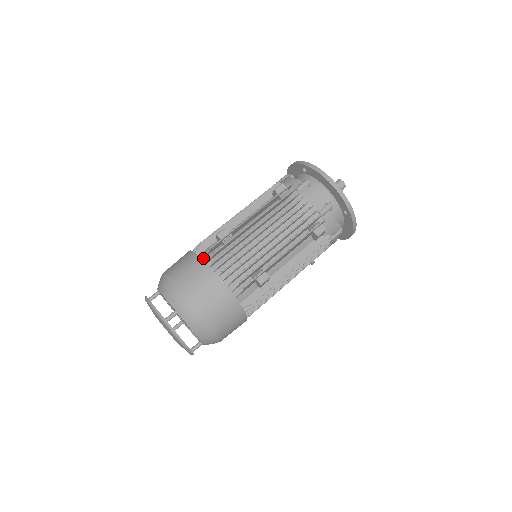
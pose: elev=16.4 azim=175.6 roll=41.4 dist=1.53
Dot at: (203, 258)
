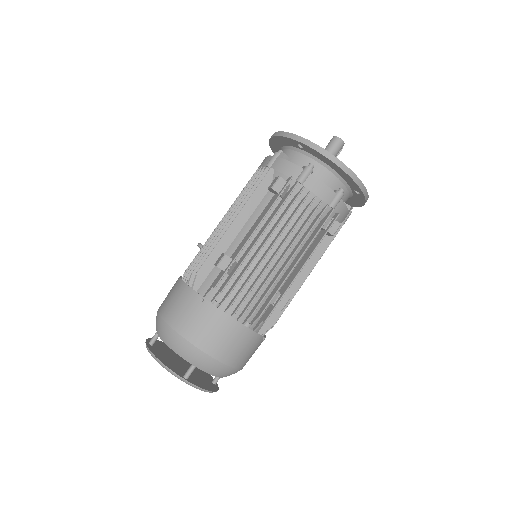
Dot at: (207, 296)
